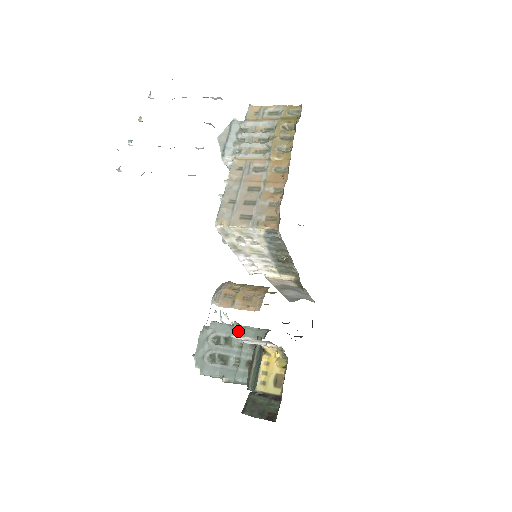
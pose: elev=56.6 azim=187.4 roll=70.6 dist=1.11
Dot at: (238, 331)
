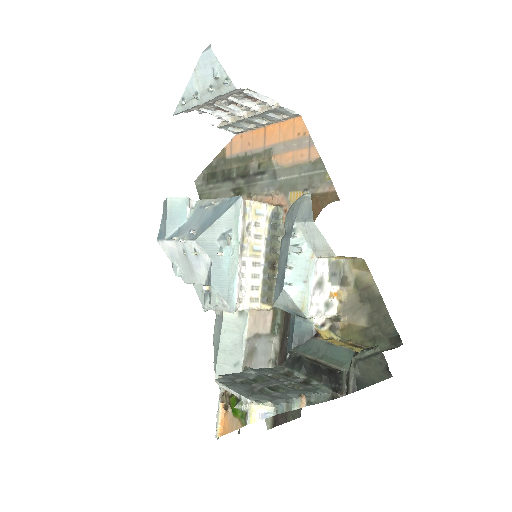
Dot at: (259, 370)
